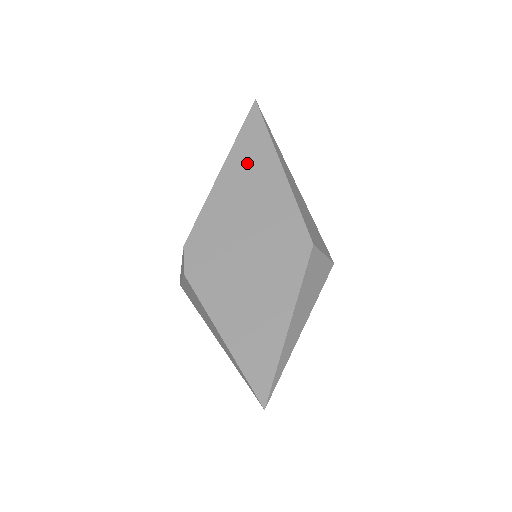
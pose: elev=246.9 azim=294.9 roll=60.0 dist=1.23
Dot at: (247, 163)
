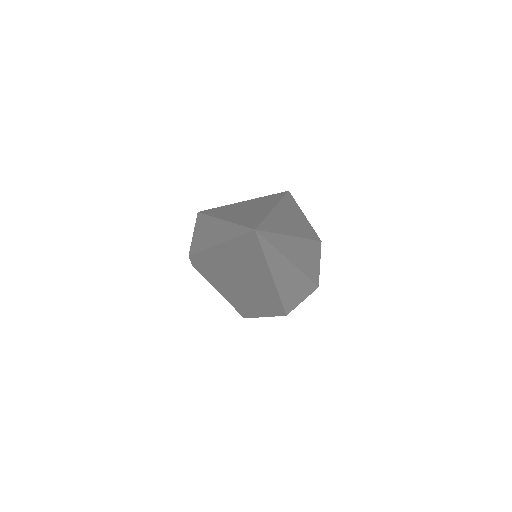
Dot at: (240, 260)
